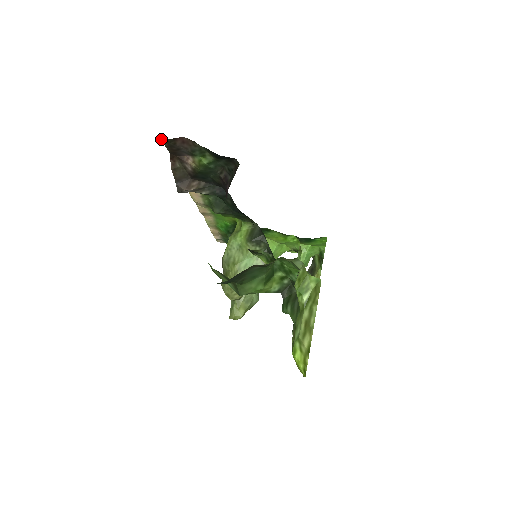
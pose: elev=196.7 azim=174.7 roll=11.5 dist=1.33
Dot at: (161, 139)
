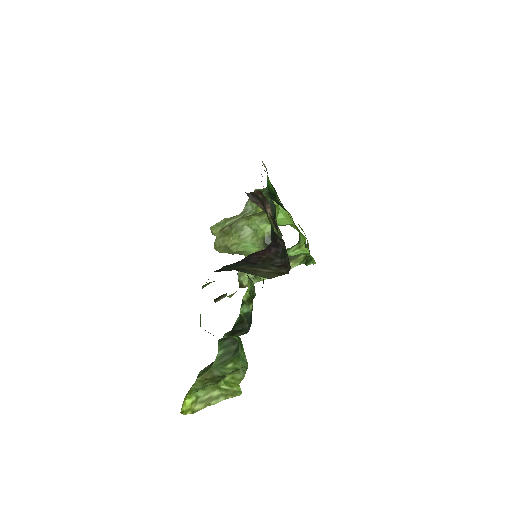
Dot at: occluded
